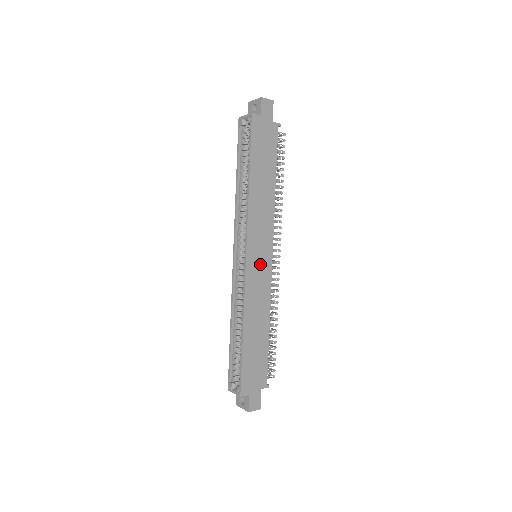
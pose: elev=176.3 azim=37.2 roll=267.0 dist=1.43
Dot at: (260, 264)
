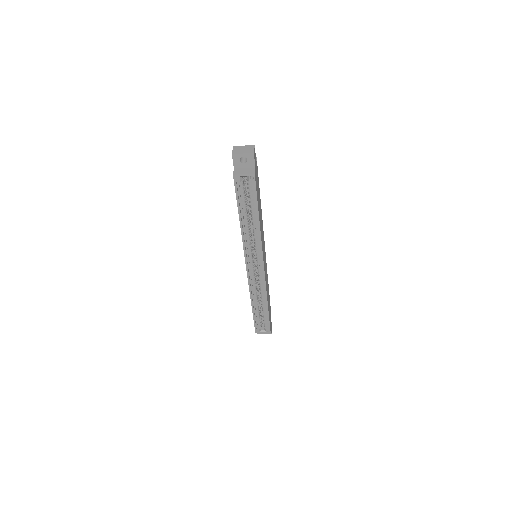
Dot at: (265, 262)
